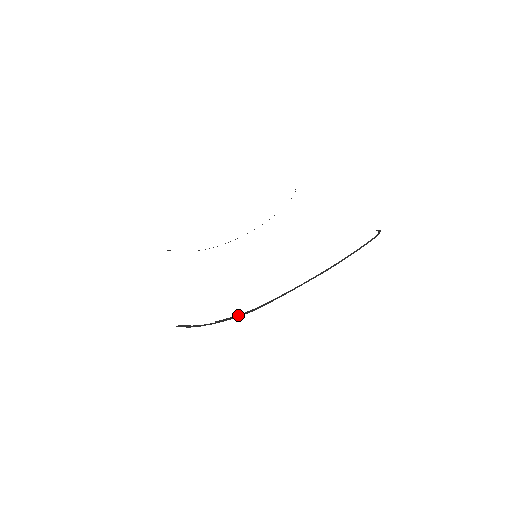
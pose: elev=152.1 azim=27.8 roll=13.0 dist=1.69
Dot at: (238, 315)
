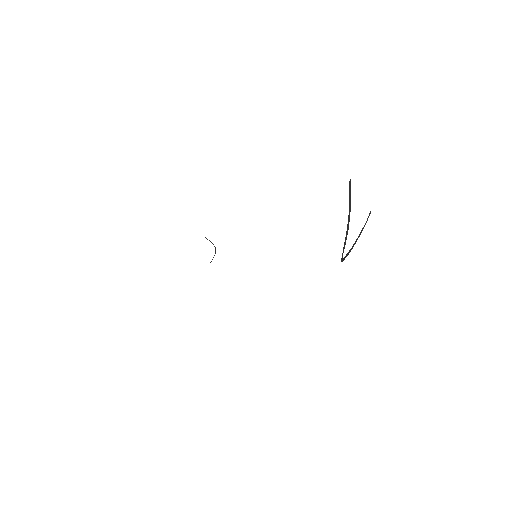
Dot at: occluded
